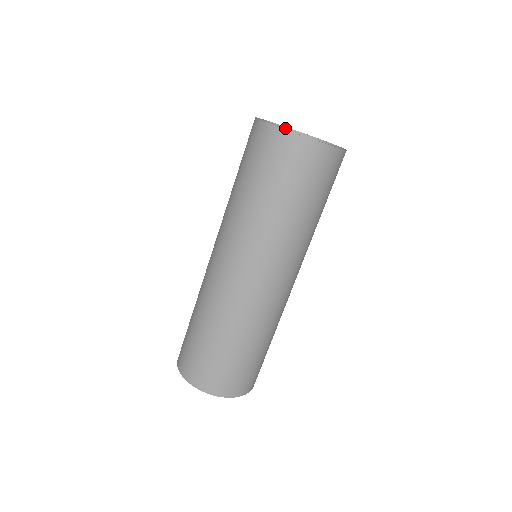
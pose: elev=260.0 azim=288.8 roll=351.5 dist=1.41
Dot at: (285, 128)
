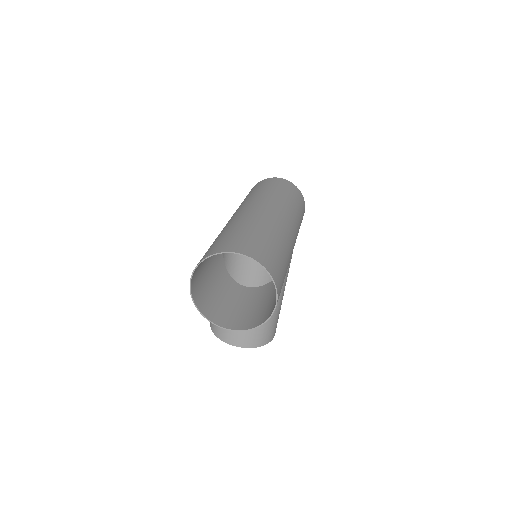
Dot at: occluded
